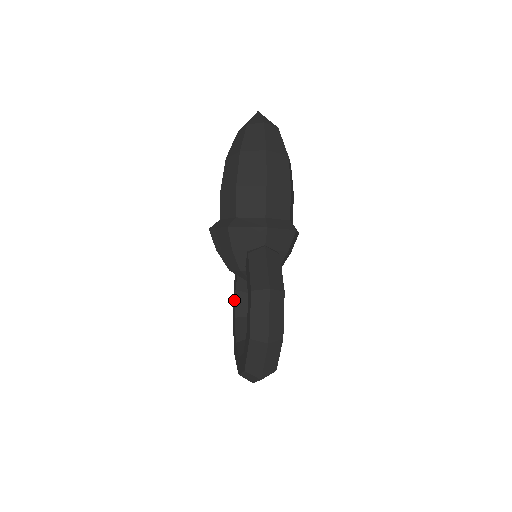
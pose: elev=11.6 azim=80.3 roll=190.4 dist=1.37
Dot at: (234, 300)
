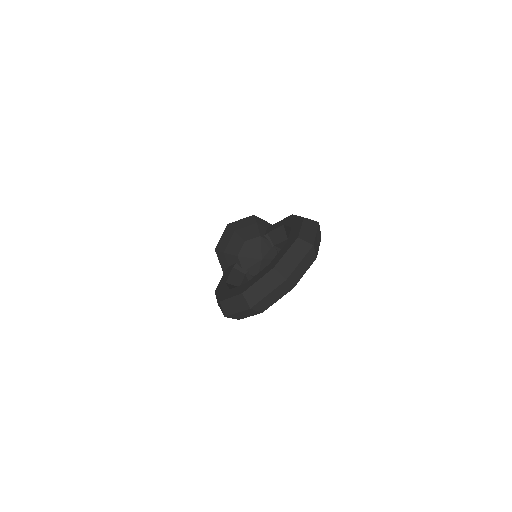
Dot at: (223, 289)
